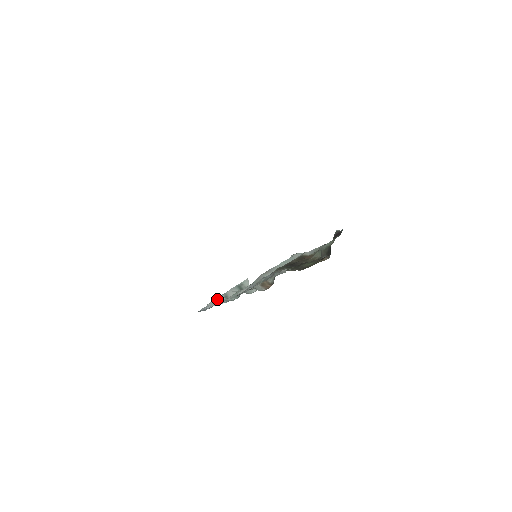
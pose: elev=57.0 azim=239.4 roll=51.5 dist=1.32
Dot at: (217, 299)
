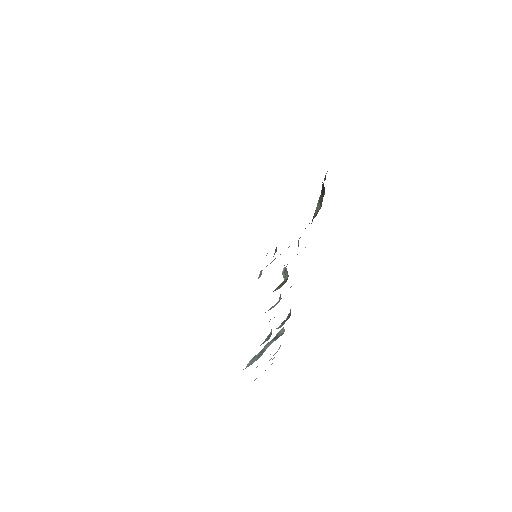
Dot at: (253, 359)
